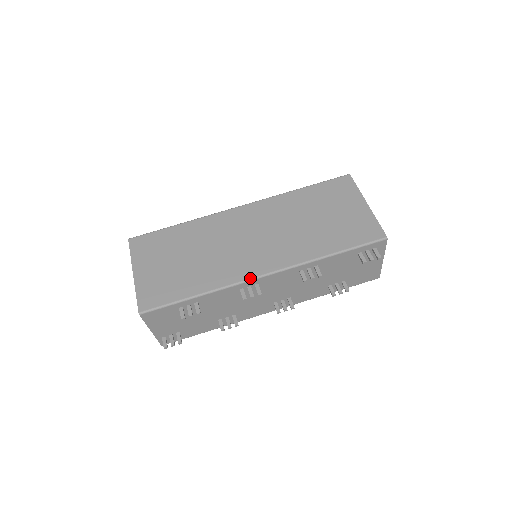
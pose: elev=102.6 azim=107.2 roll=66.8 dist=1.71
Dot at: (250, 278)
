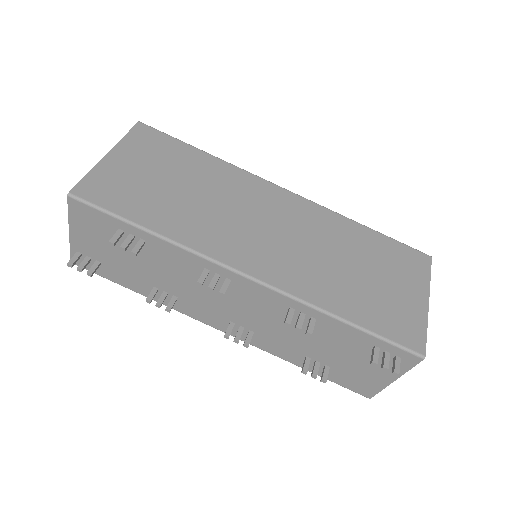
Dot at: (227, 264)
